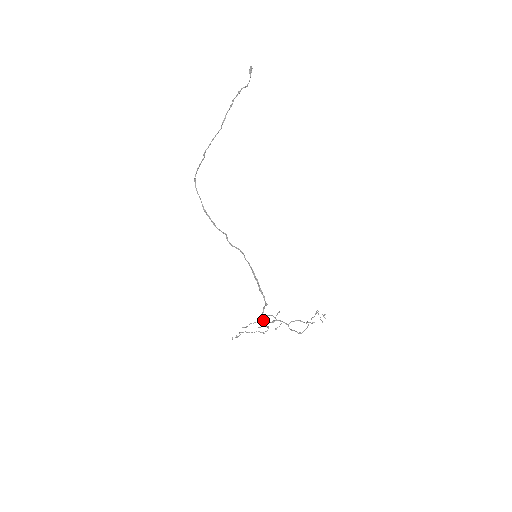
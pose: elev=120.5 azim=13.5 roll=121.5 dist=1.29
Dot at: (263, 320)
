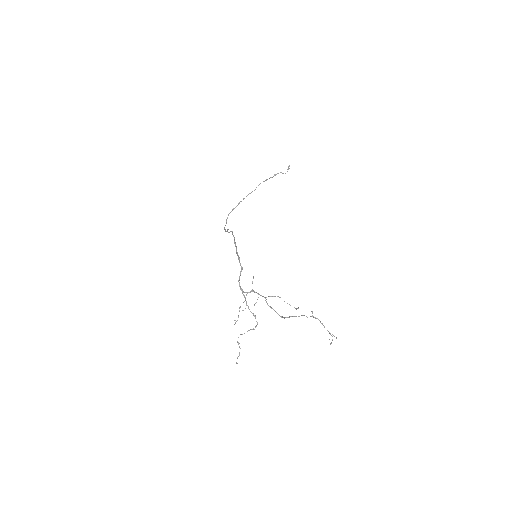
Dot at: (240, 288)
